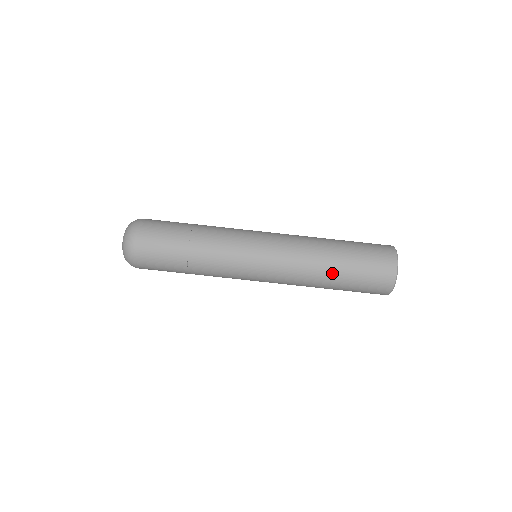
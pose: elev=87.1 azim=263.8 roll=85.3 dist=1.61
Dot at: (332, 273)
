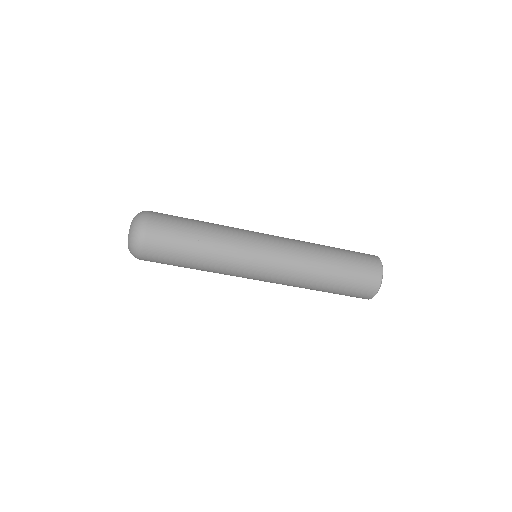
Dot at: (321, 288)
